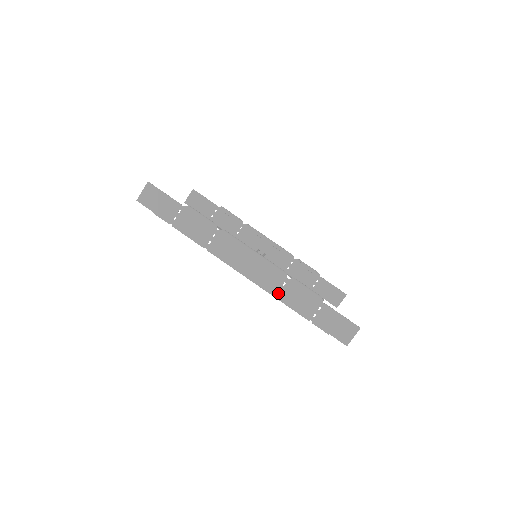
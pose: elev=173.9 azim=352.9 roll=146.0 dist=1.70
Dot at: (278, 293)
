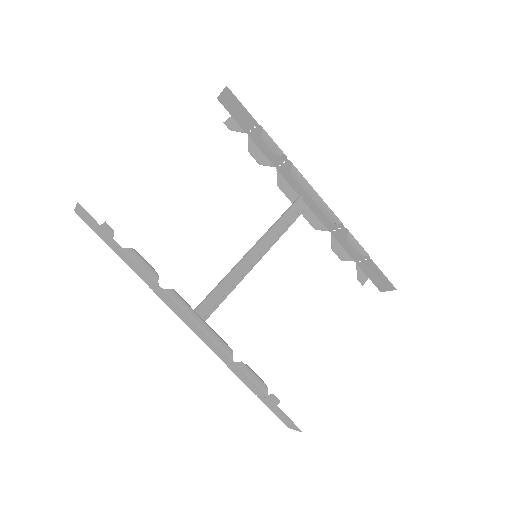
Dot at: (225, 362)
